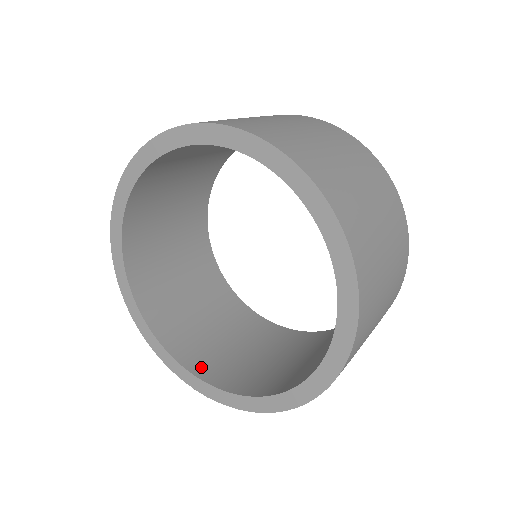
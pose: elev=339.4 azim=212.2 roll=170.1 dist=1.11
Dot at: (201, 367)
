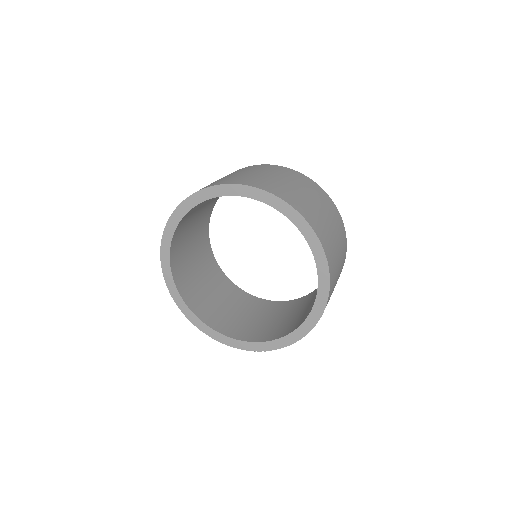
Dot at: (253, 337)
